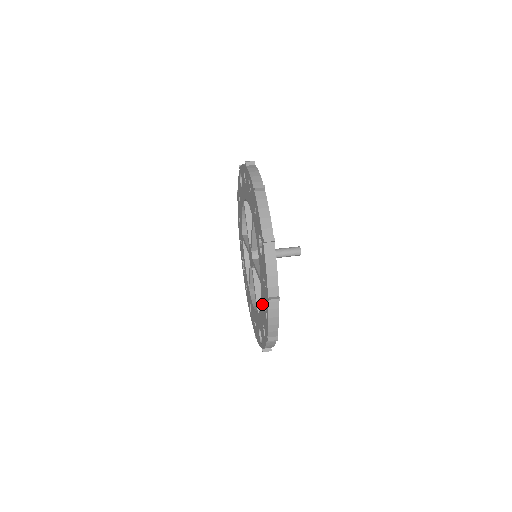
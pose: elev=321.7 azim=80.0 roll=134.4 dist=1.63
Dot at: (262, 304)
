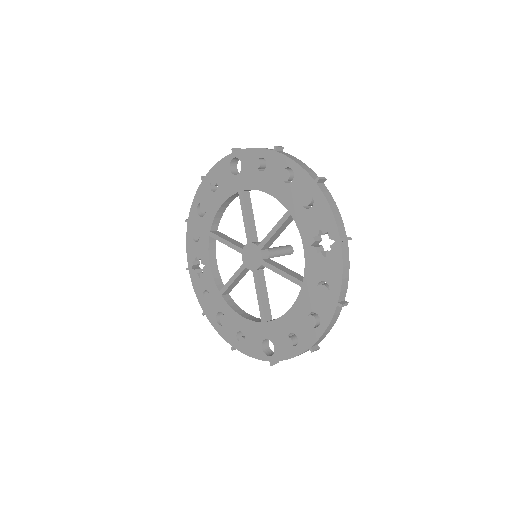
Dot at: (300, 310)
